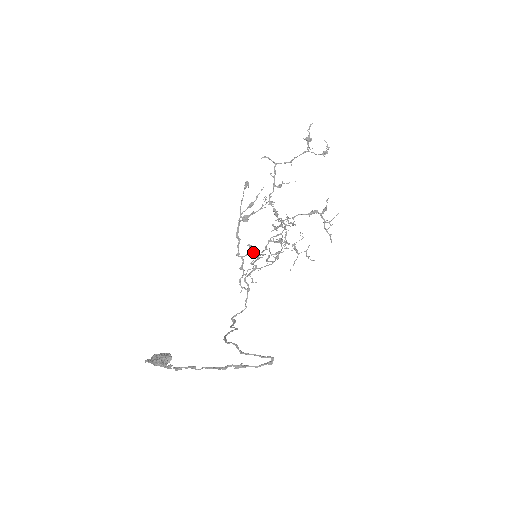
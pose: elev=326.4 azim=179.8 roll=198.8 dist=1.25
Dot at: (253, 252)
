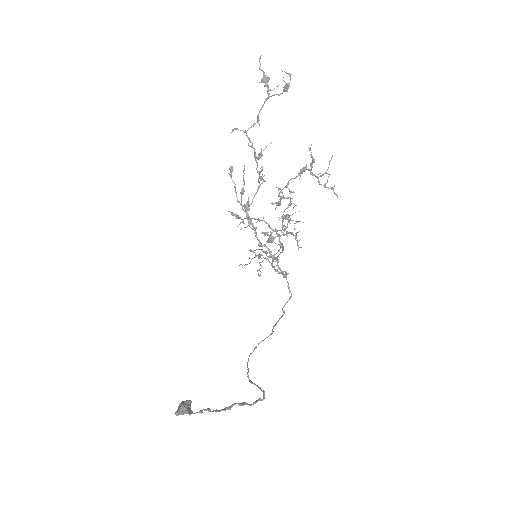
Dot at: (271, 237)
